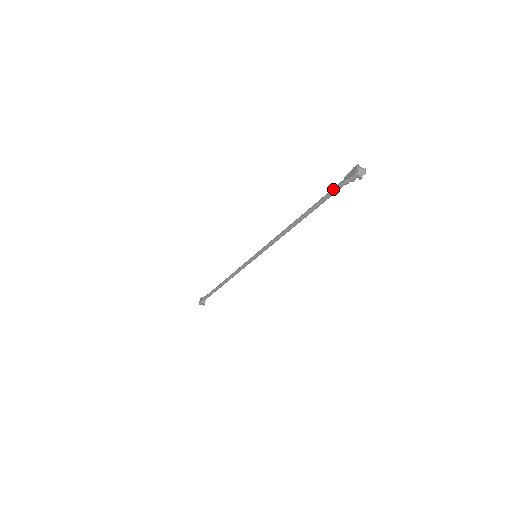
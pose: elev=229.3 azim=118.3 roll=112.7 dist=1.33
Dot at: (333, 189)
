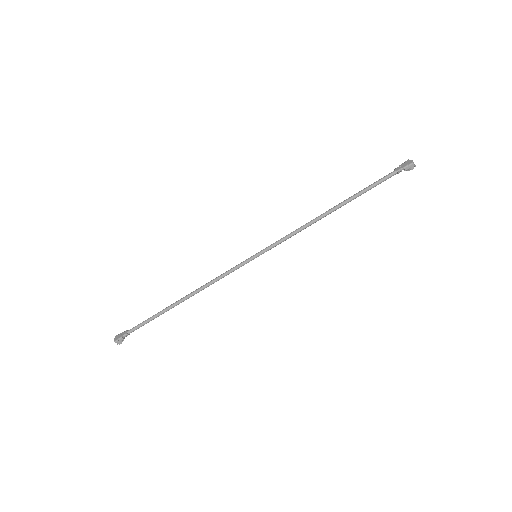
Dot at: (383, 178)
